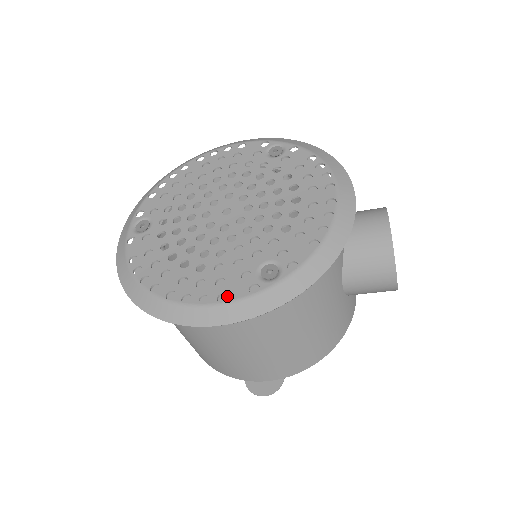
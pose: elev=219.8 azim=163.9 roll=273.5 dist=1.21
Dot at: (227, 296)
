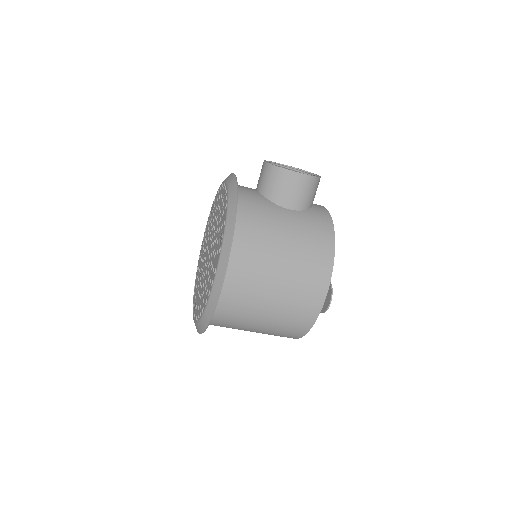
Dot at: occluded
